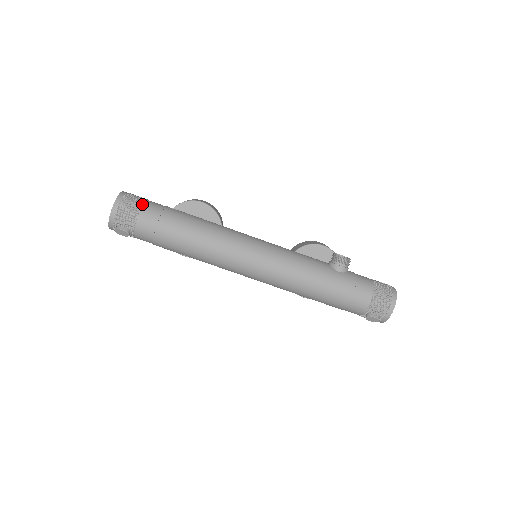
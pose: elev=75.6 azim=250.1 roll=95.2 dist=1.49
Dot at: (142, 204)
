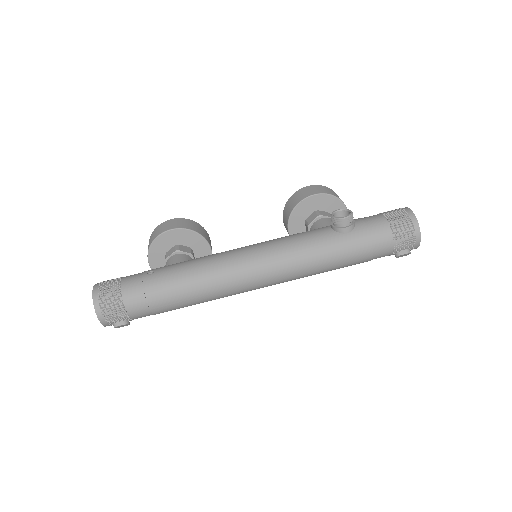
Dot at: (120, 292)
